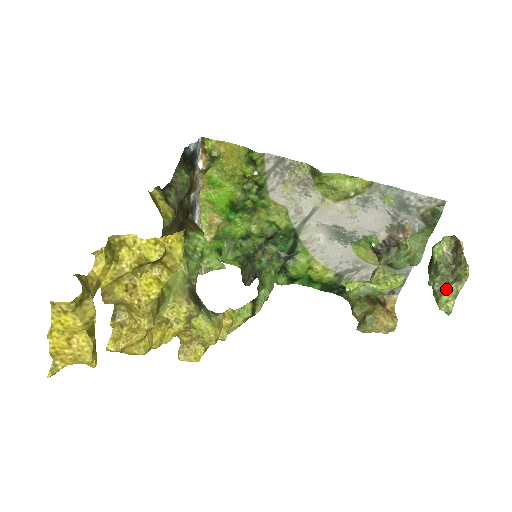
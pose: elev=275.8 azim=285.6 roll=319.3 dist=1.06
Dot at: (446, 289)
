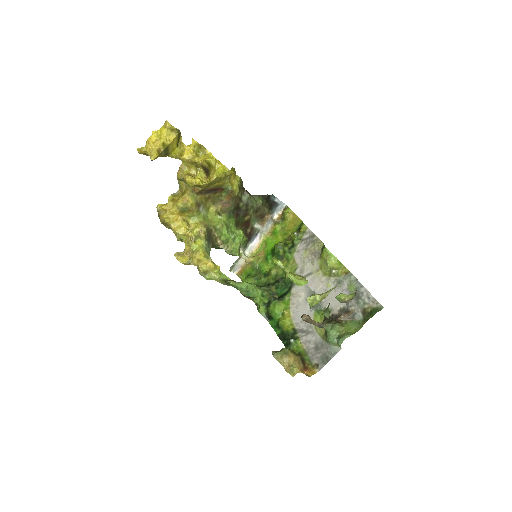
Dot at: (321, 295)
